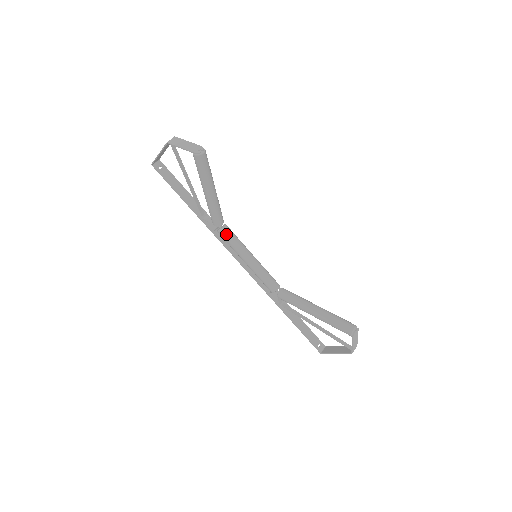
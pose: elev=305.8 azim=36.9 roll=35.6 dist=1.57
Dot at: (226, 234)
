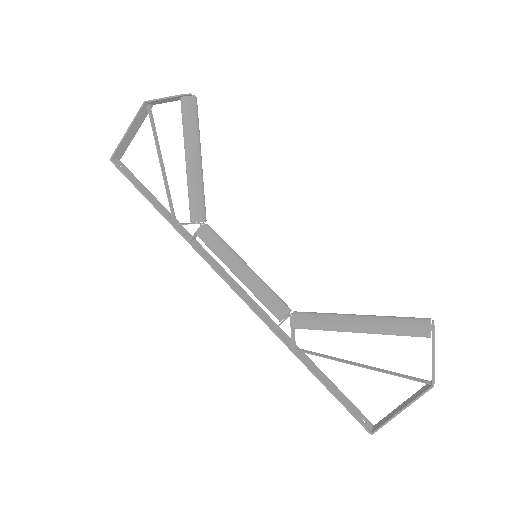
Dot at: (210, 232)
